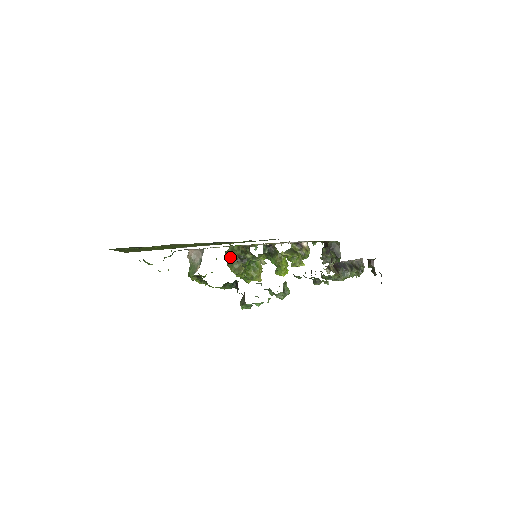
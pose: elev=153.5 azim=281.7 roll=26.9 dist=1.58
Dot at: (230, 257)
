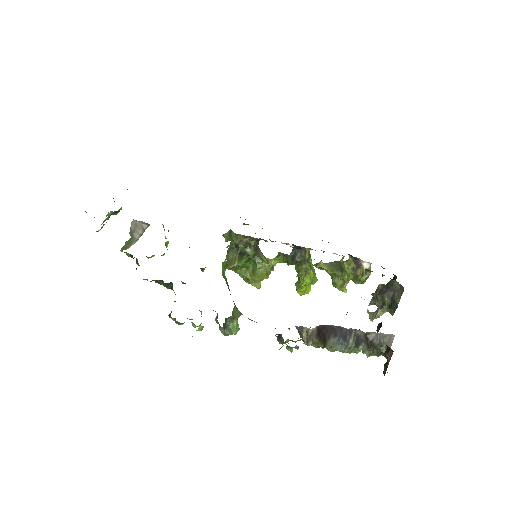
Dot at: occluded
